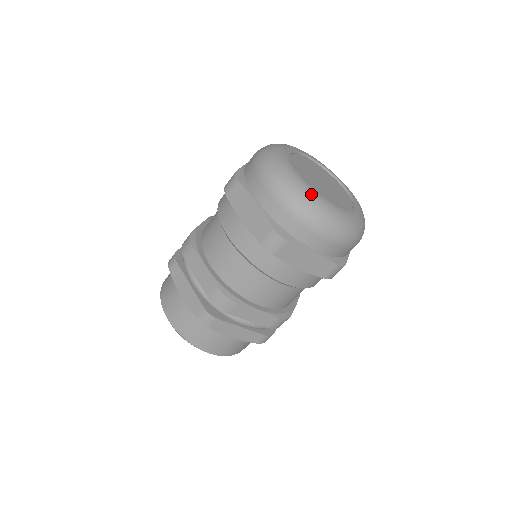
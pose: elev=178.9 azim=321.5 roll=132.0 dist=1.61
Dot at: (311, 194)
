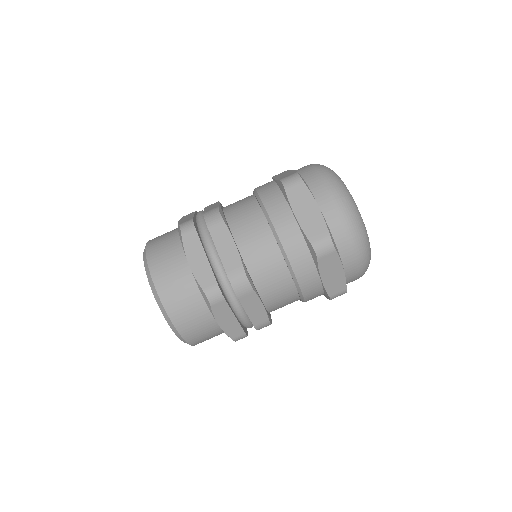
Dot at: occluded
